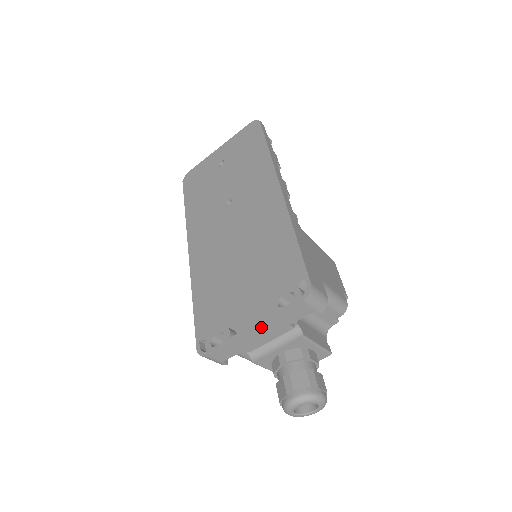
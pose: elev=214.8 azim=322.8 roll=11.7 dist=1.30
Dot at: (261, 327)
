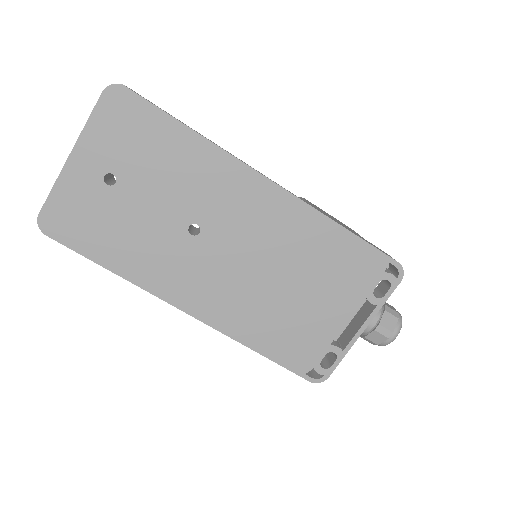
Dot at: (367, 323)
